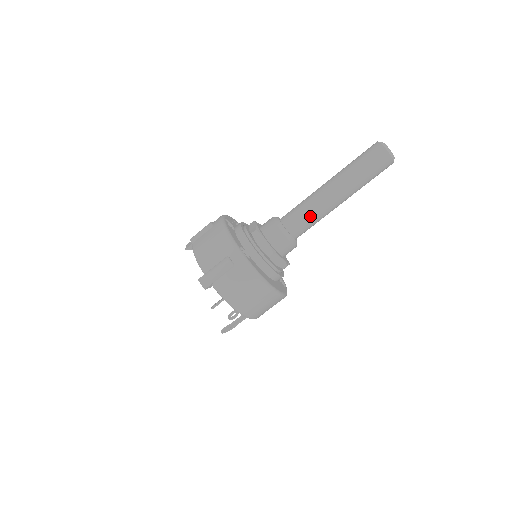
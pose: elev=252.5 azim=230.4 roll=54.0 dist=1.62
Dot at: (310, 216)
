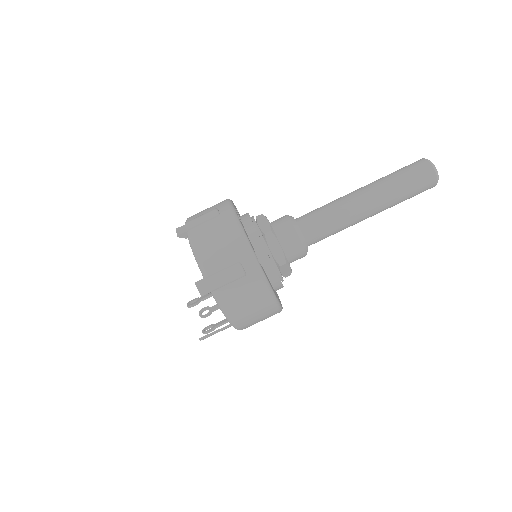
Dot at: (334, 226)
